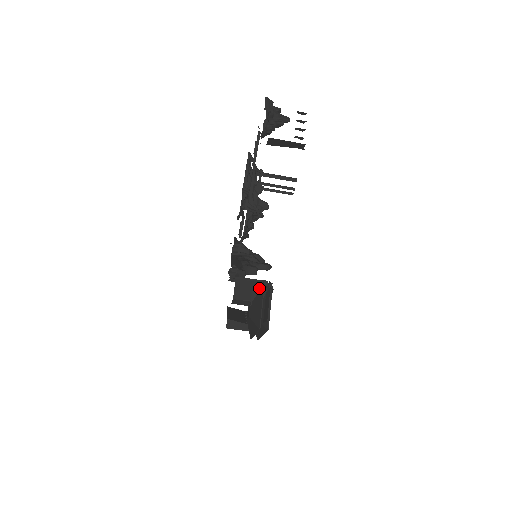
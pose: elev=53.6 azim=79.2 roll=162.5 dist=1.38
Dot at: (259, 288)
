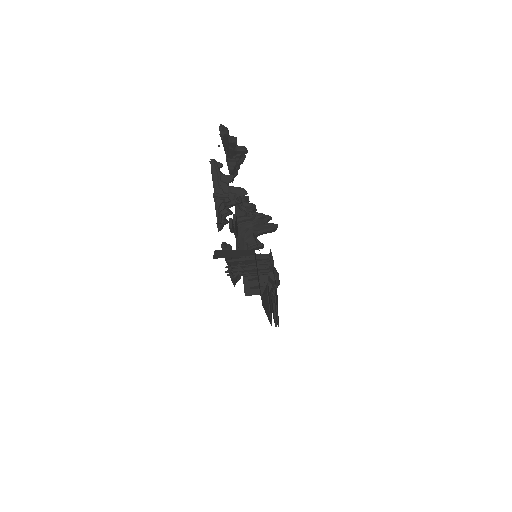
Dot at: (266, 281)
